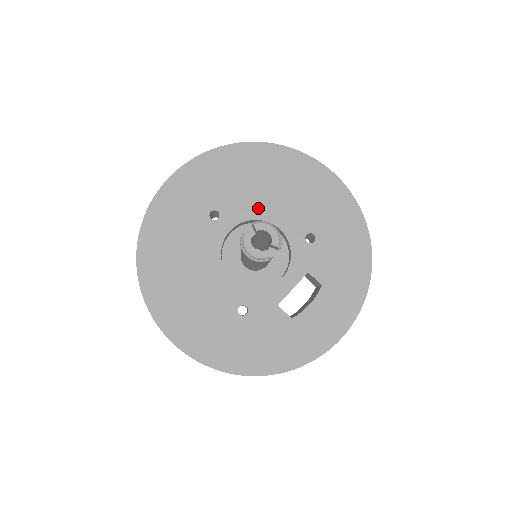
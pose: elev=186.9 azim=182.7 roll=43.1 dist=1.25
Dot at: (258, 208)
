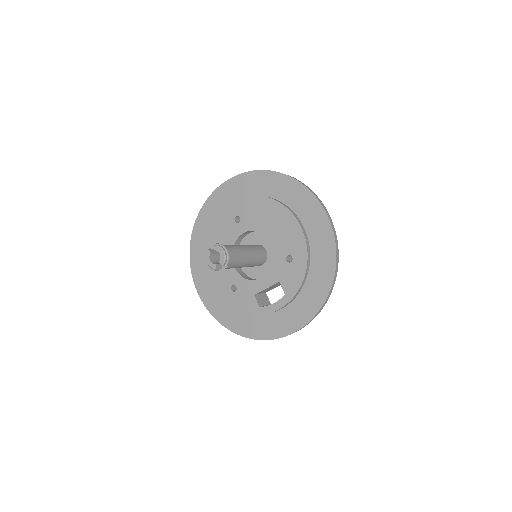
Dot at: (264, 224)
